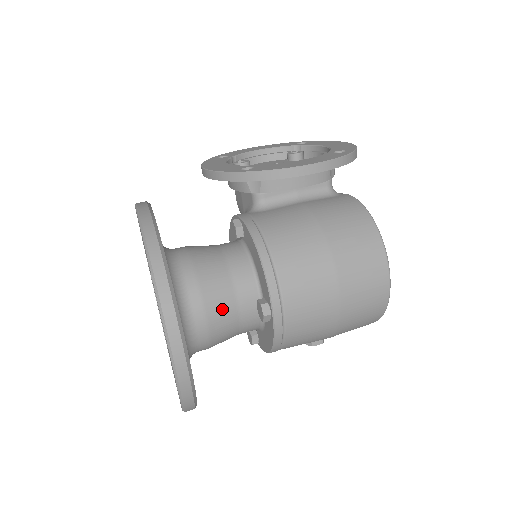
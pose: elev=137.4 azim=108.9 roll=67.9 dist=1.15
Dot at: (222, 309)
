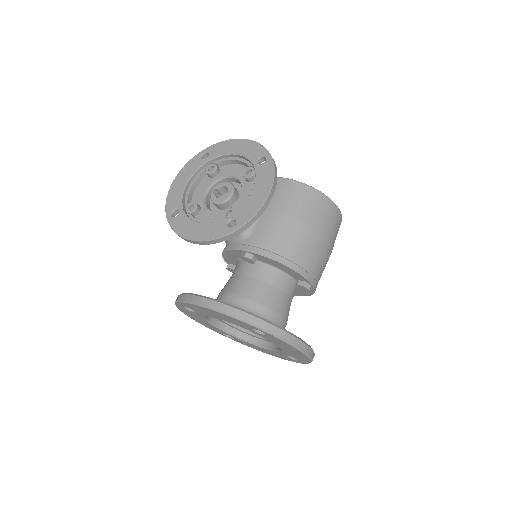
Dot at: (285, 306)
